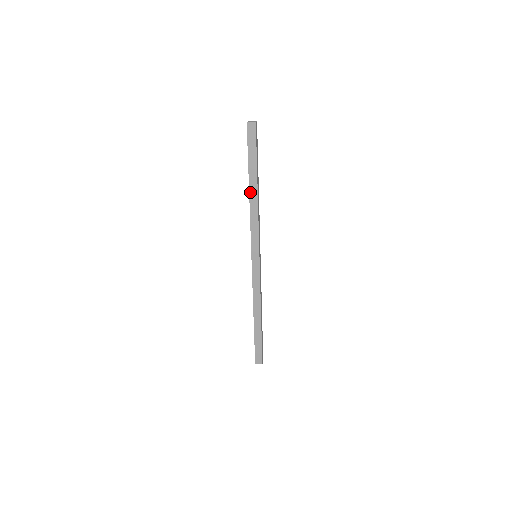
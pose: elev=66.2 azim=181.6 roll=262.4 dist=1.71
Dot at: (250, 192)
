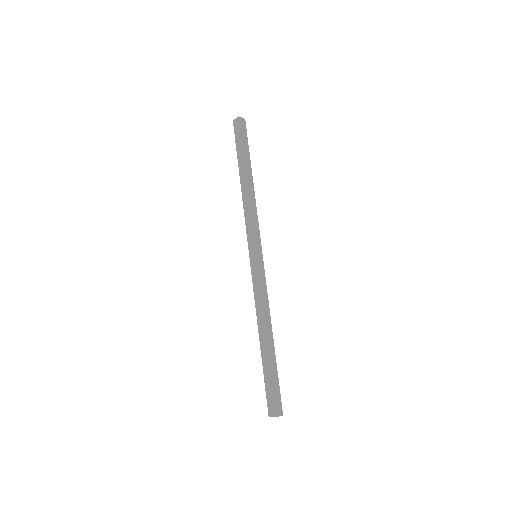
Dot at: (241, 183)
